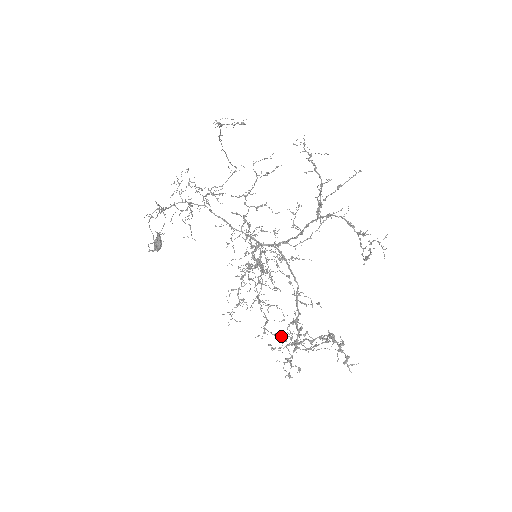
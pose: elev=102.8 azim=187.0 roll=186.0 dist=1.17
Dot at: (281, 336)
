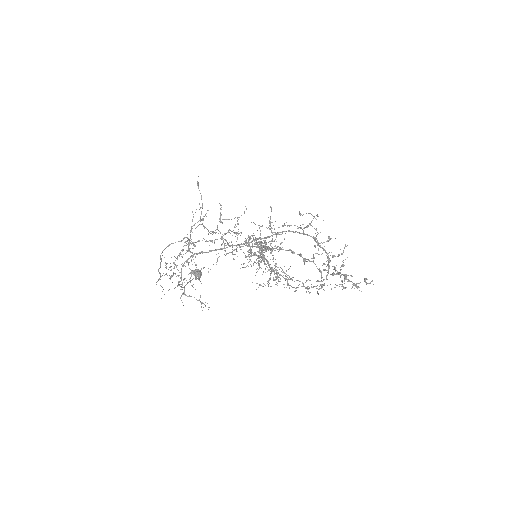
Dot at: occluded
